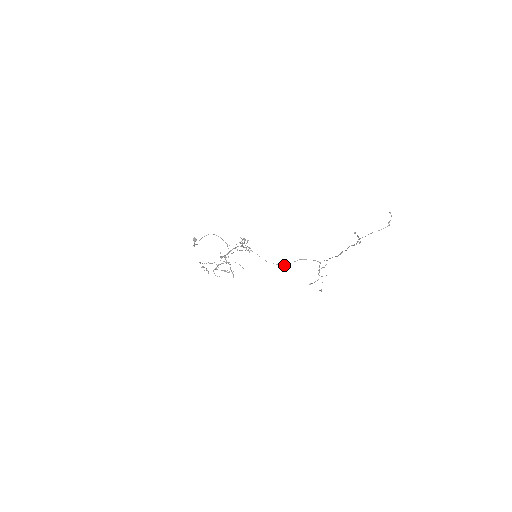
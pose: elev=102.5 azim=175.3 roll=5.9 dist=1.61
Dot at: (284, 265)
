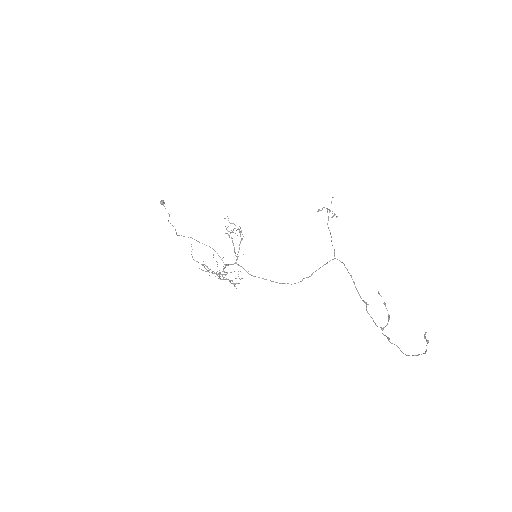
Dot at: occluded
